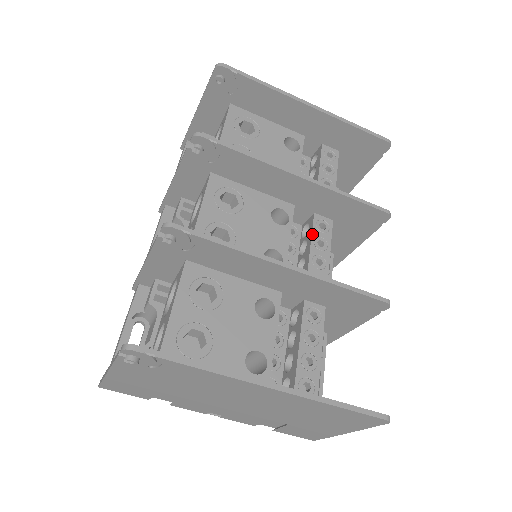
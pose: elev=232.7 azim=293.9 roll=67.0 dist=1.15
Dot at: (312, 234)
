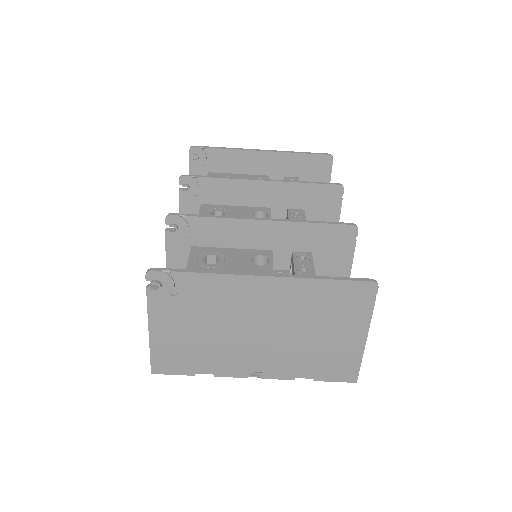
Dot at: (289, 219)
